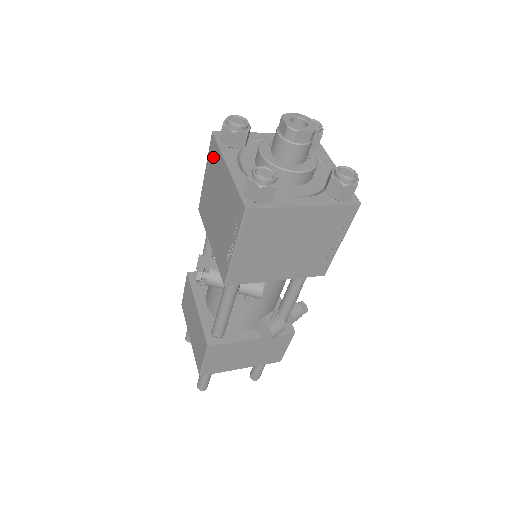
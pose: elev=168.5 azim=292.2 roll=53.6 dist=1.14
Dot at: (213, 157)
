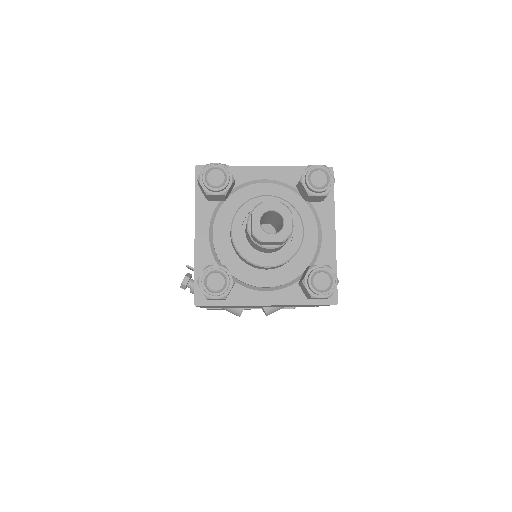
Dot at: occluded
